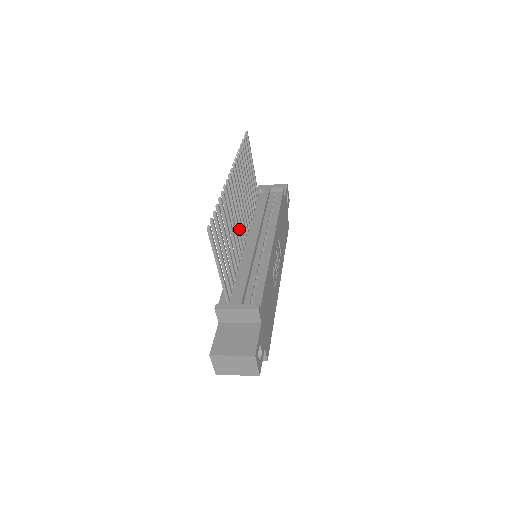
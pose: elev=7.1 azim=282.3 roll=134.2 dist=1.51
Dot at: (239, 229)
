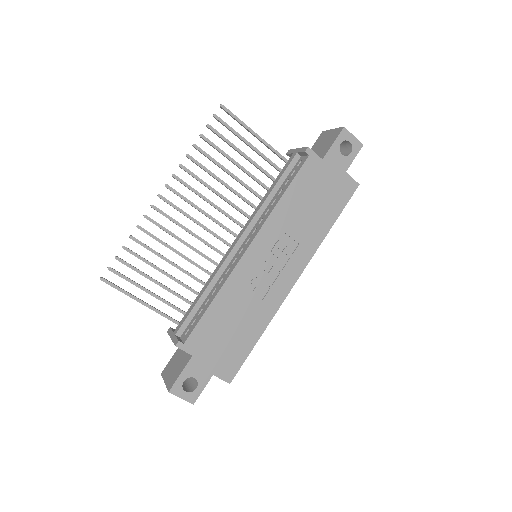
Dot at: (205, 241)
